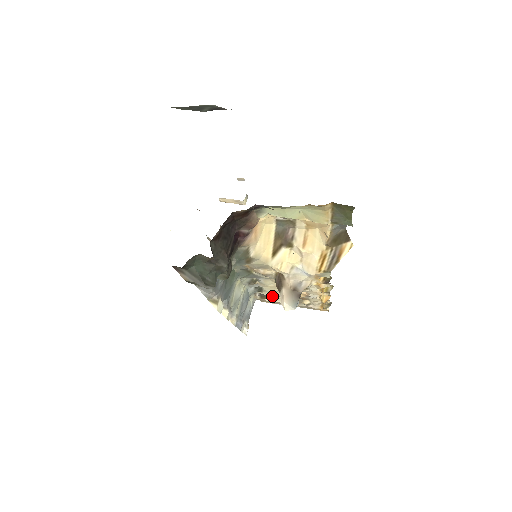
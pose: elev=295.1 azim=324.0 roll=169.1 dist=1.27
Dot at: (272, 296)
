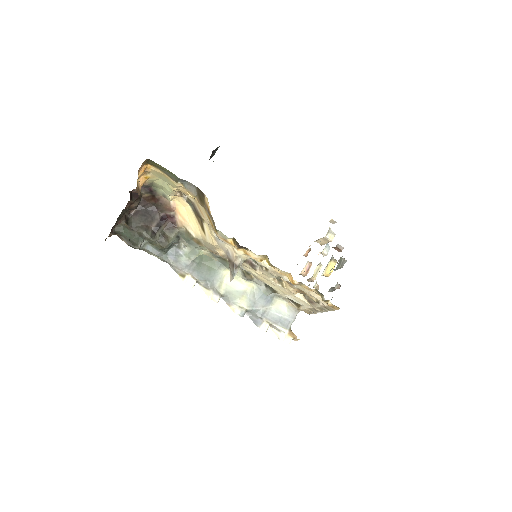
Dot at: (293, 298)
